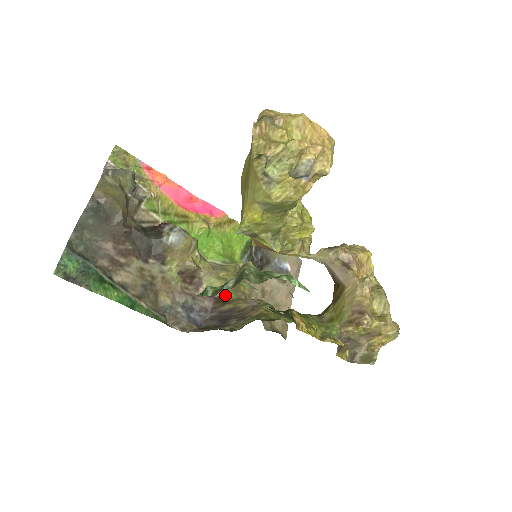
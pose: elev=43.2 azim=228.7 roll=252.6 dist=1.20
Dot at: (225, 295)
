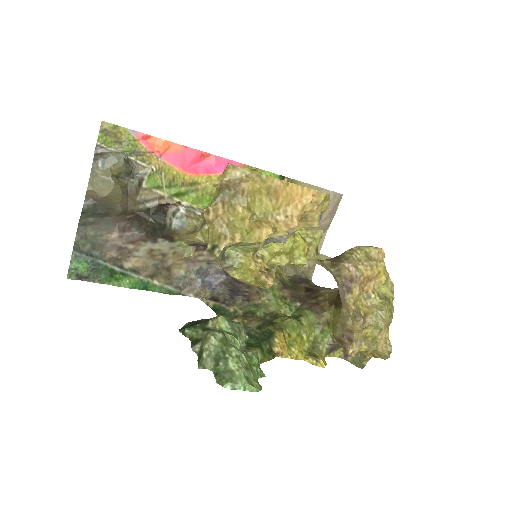
Dot at: occluded
